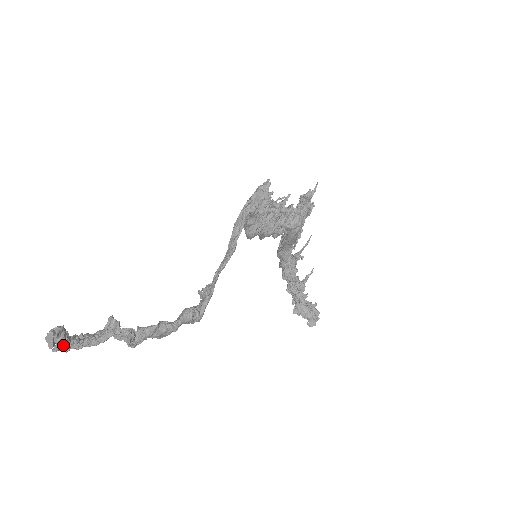
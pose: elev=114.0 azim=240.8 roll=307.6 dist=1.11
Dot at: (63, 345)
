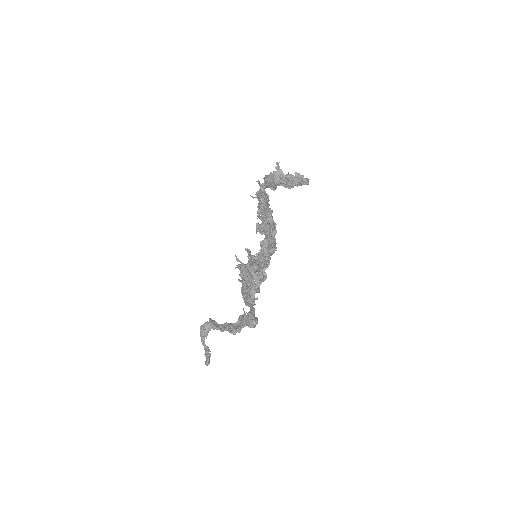
Dot at: (209, 351)
